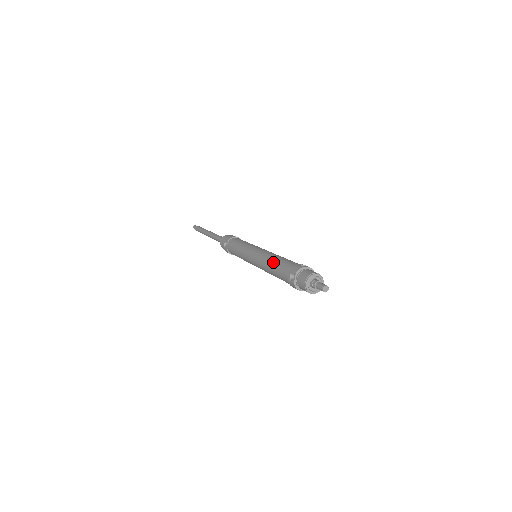
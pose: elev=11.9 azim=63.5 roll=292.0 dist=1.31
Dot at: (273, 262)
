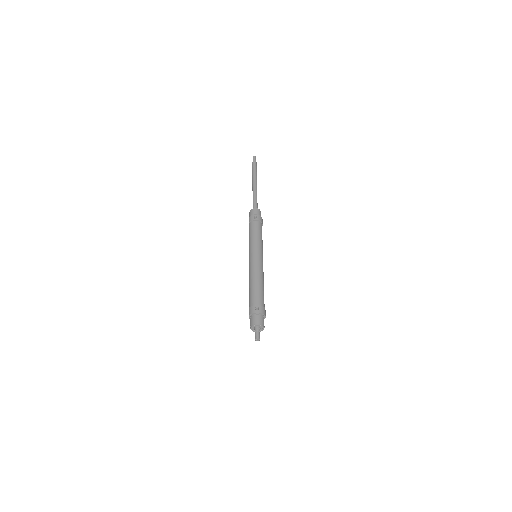
Dot at: (250, 287)
